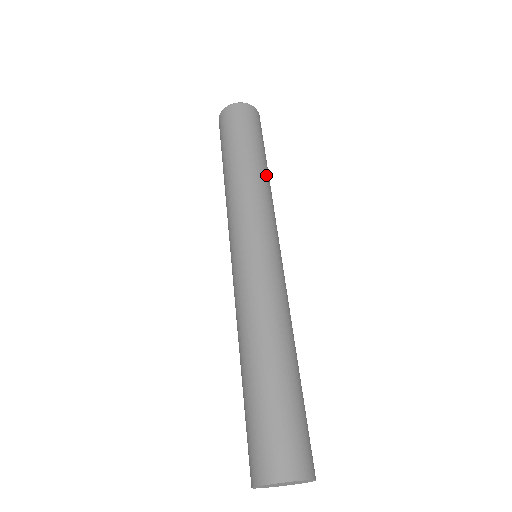
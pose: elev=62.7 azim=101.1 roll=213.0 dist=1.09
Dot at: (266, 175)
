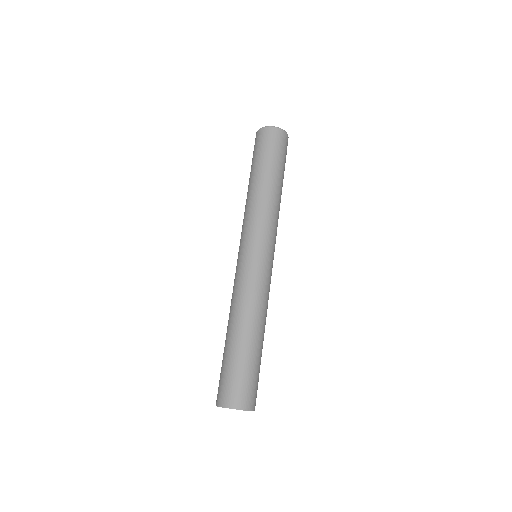
Dot at: occluded
